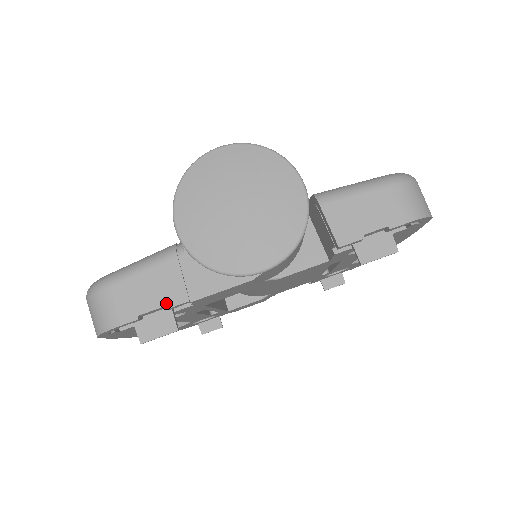
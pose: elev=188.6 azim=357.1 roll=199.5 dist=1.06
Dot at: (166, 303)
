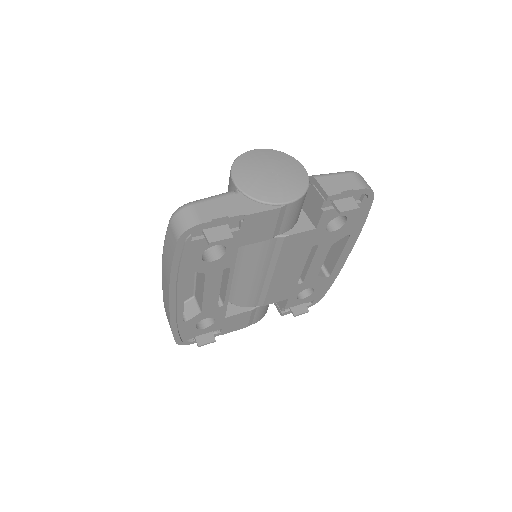
Dot at: (230, 214)
